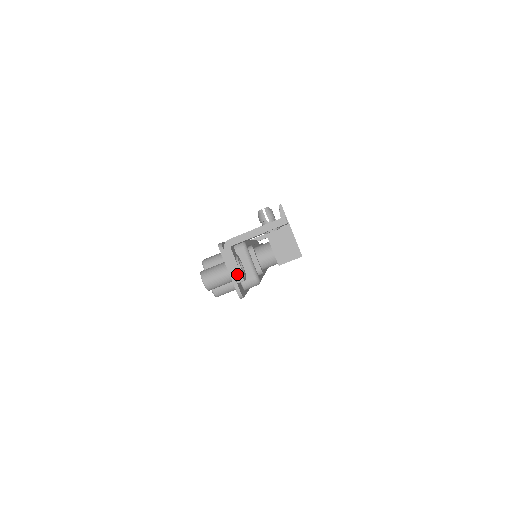
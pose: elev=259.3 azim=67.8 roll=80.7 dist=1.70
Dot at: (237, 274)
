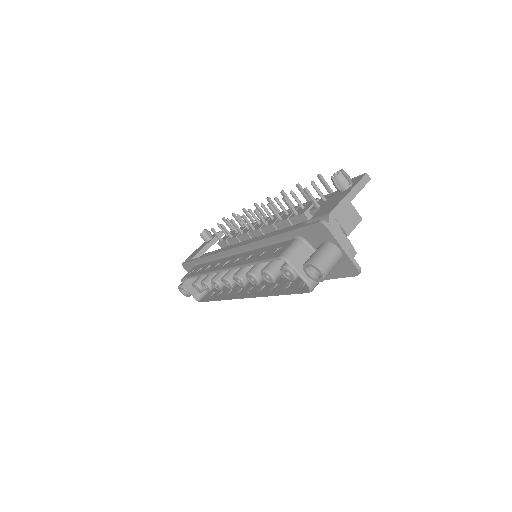
Dot at: (350, 248)
